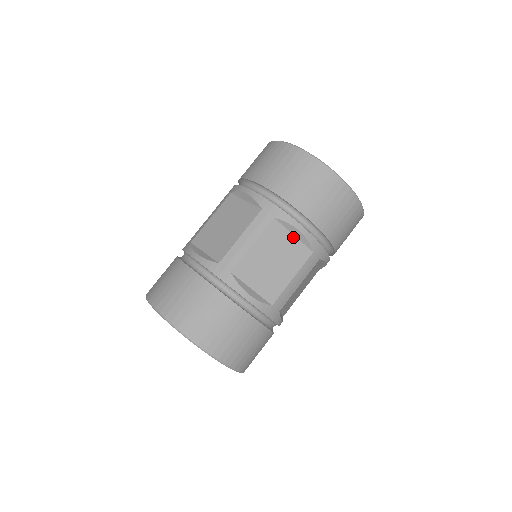
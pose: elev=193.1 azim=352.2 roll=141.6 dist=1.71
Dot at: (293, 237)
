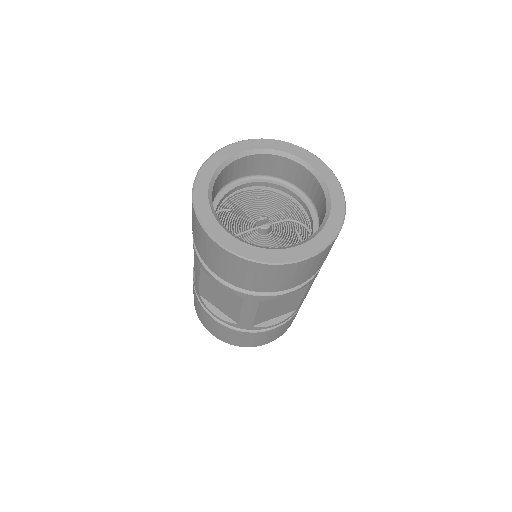
Dot at: occluded
